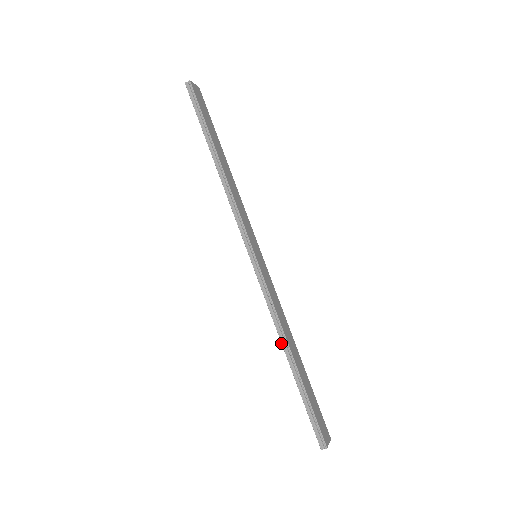
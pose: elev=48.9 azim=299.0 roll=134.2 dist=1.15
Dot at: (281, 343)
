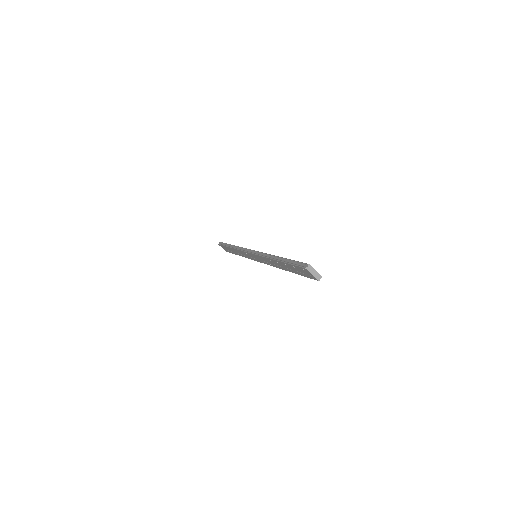
Dot at: (270, 259)
